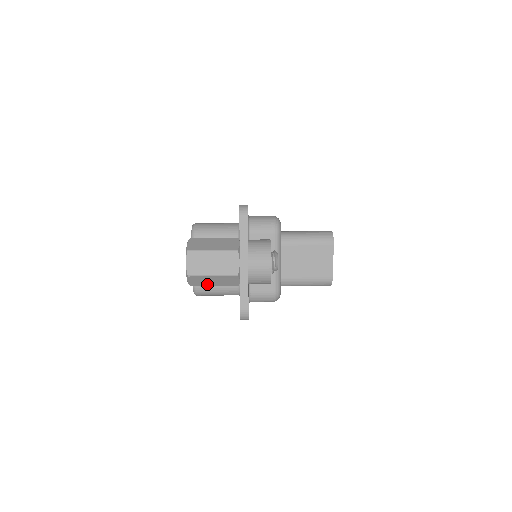
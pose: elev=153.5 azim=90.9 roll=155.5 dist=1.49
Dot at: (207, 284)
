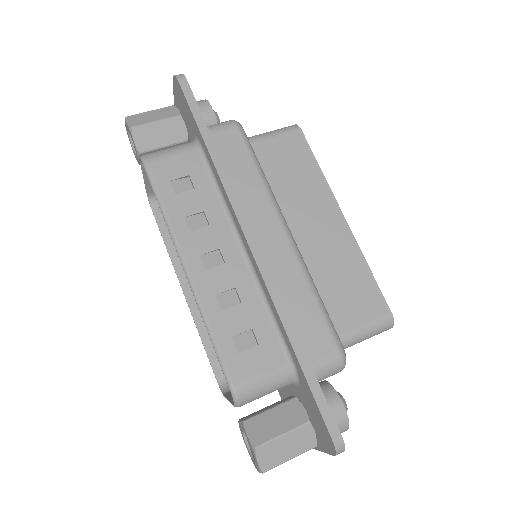
Dot at: occluded
